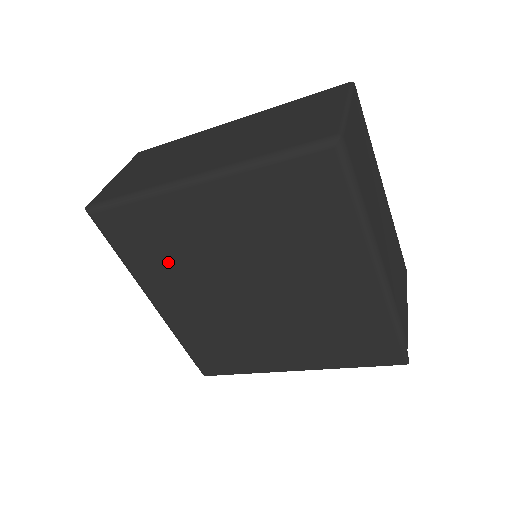
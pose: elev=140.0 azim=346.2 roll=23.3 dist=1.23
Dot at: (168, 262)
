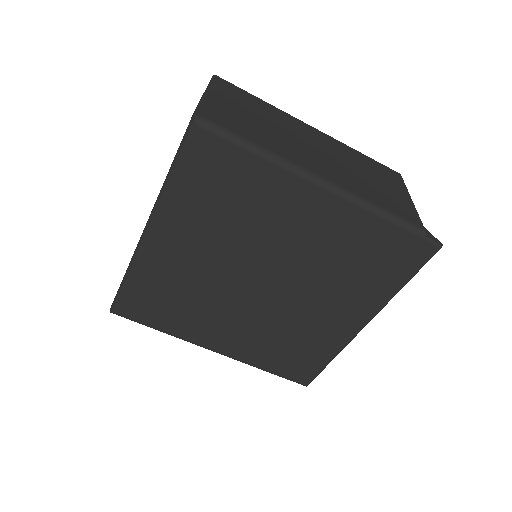
Dot at: (190, 308)
